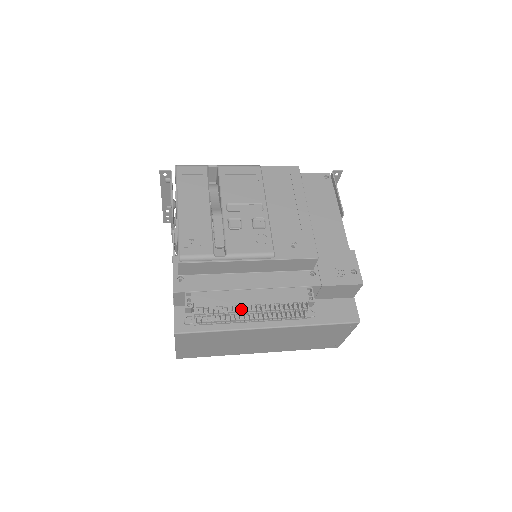
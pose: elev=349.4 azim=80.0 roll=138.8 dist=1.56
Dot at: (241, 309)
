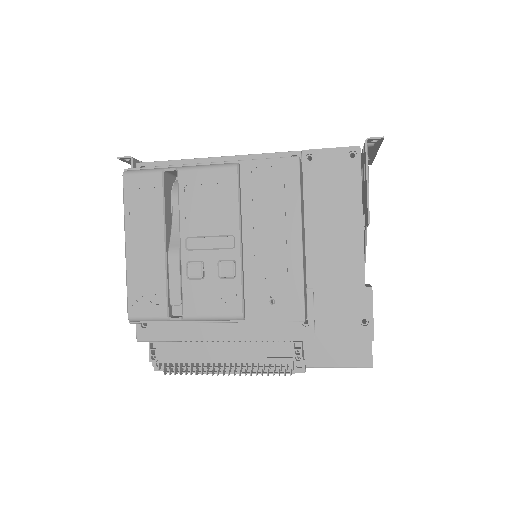
Dot at: occluded
